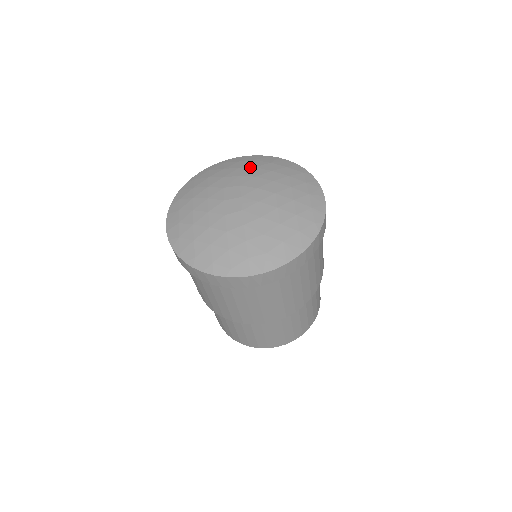
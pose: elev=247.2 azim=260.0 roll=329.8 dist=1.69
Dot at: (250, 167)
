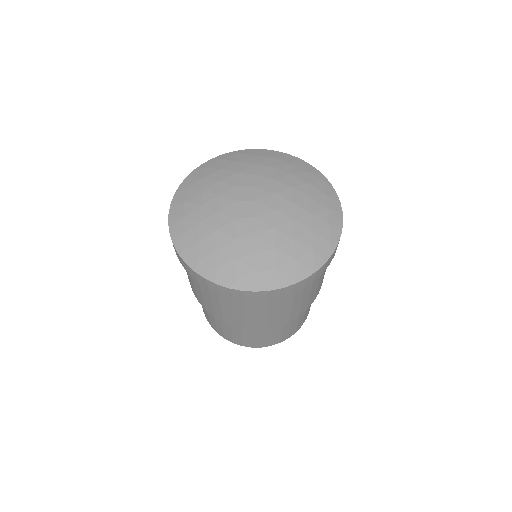
Dot at: (267, 165)
